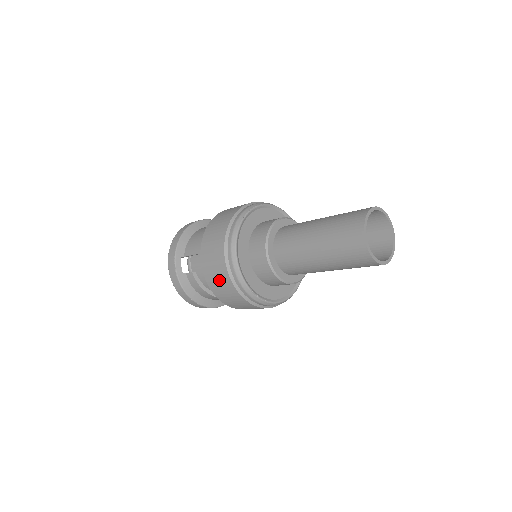
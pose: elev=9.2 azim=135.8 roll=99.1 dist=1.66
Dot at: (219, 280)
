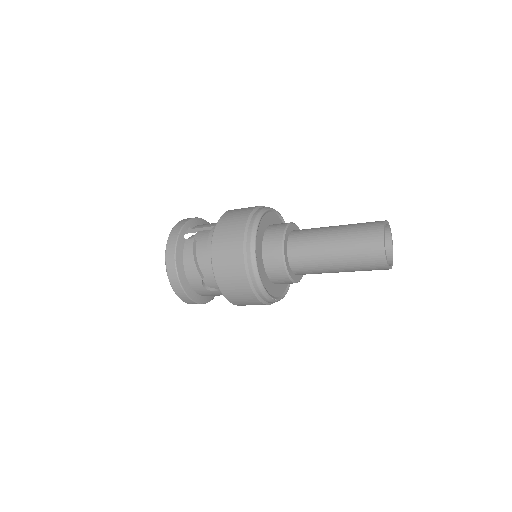
Dot at: (230, 234)
